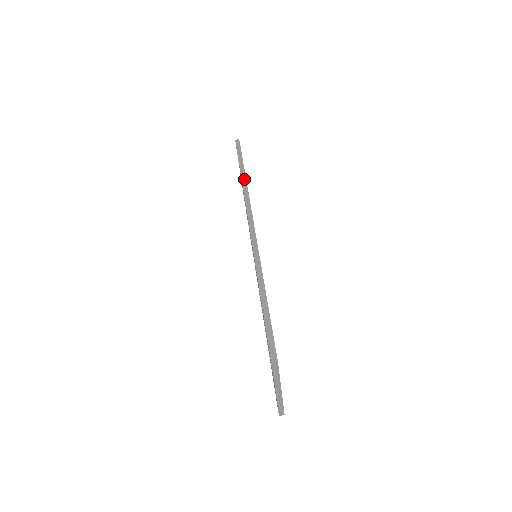
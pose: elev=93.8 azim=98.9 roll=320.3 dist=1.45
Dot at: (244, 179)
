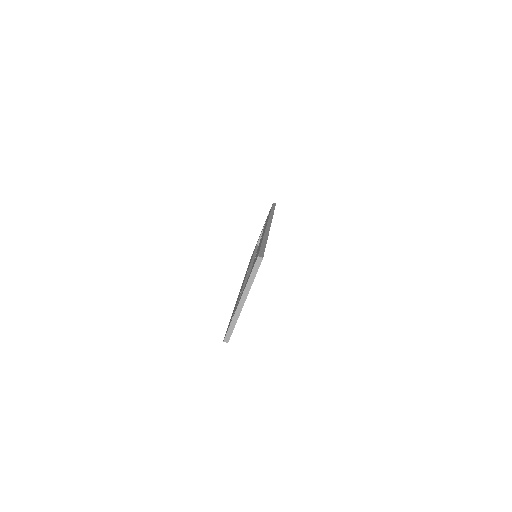
Dot at: (272, 212)
